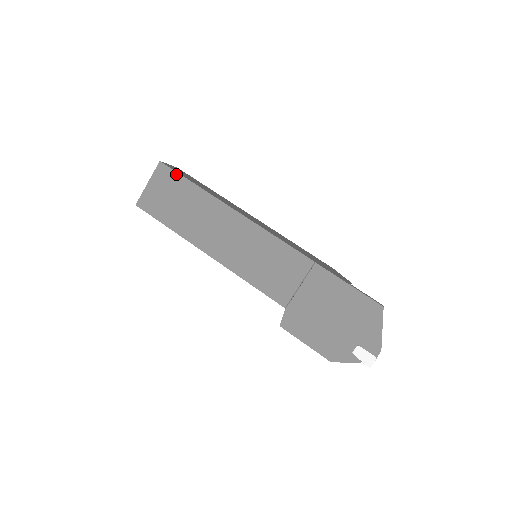
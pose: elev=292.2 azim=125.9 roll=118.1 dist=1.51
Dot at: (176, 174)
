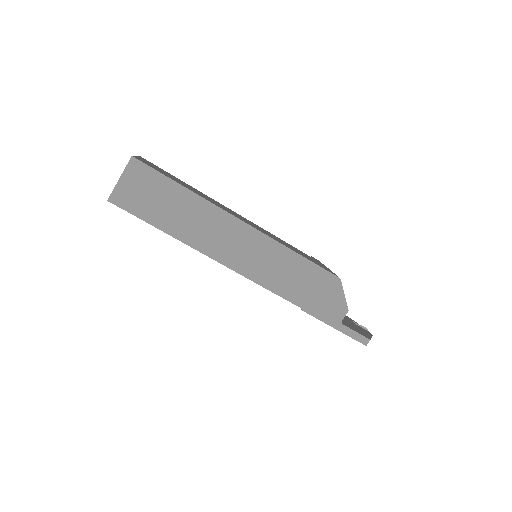
Dot at: (134, 215)
